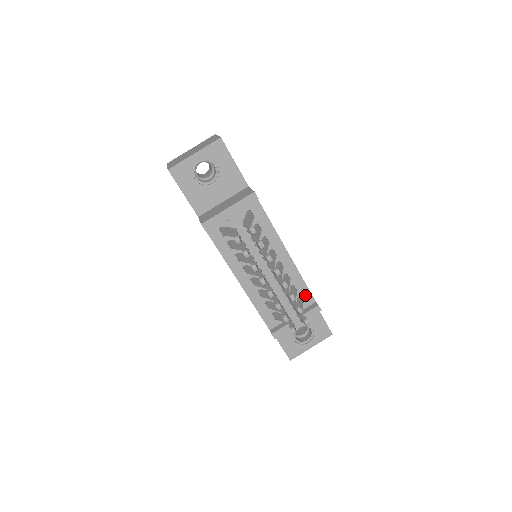
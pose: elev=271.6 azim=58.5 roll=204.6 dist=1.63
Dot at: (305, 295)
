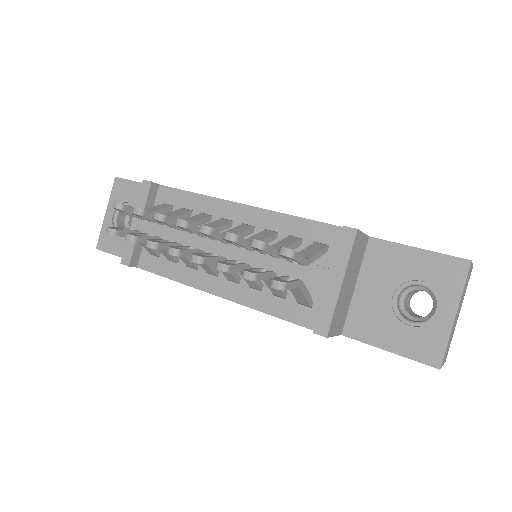
Dot at: (320, 234)
